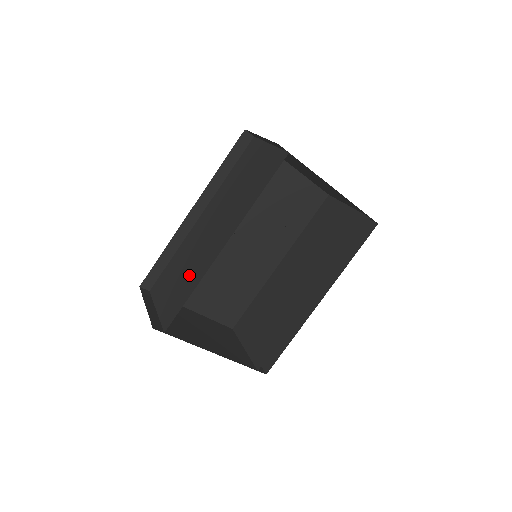
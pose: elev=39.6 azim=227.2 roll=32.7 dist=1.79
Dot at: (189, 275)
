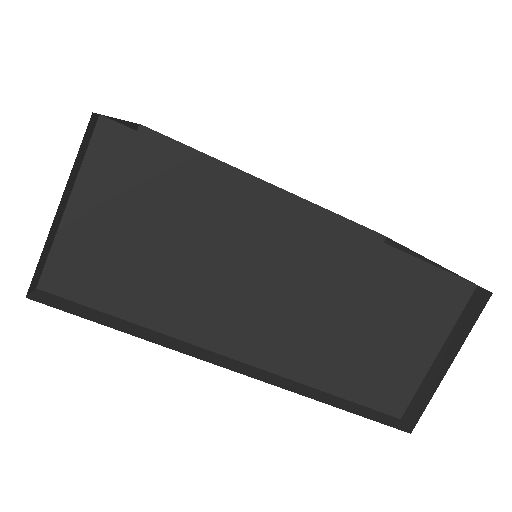
Dot at: (166, 283)
